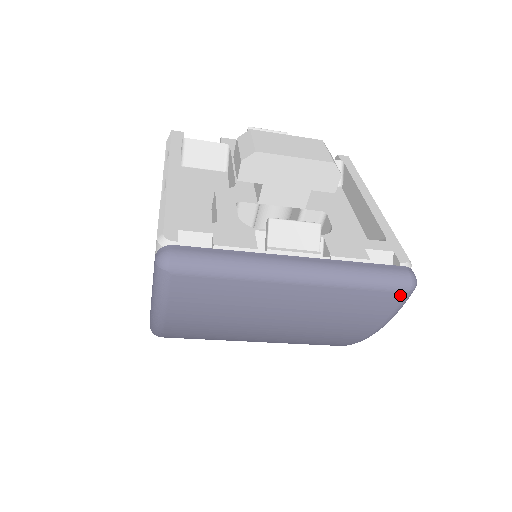
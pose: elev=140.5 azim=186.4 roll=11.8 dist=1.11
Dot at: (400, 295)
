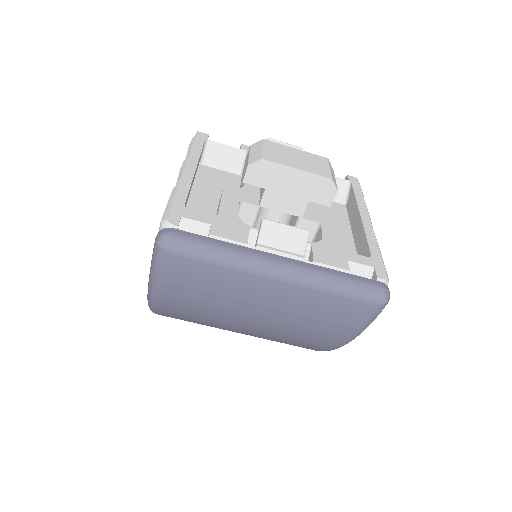
Dot at: (372, 307)
